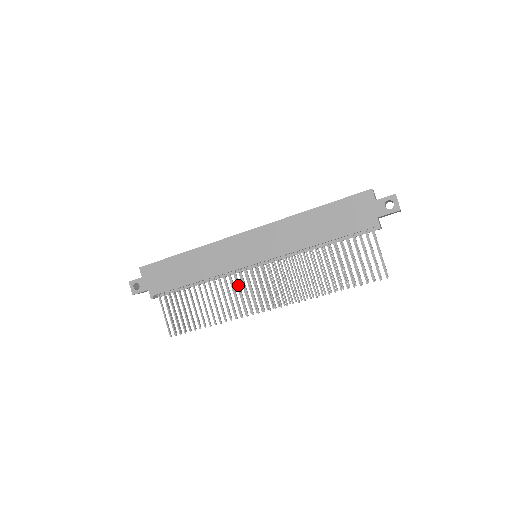
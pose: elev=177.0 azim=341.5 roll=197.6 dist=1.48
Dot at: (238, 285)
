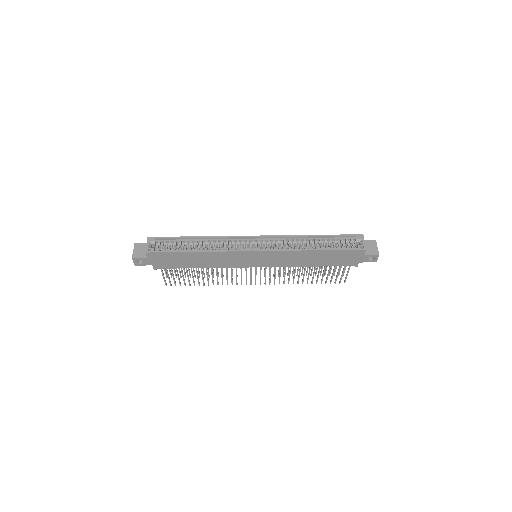
Dot at: (236, 271)
